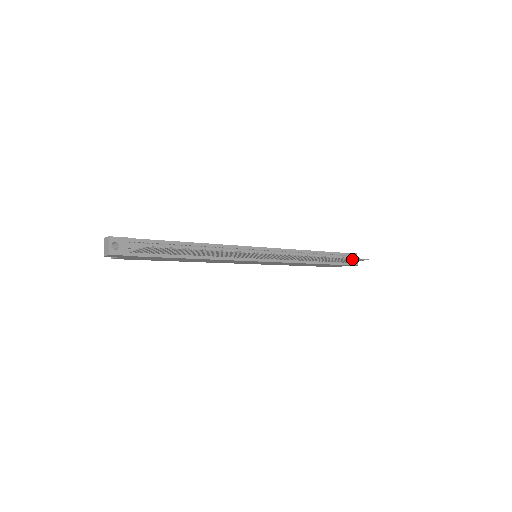
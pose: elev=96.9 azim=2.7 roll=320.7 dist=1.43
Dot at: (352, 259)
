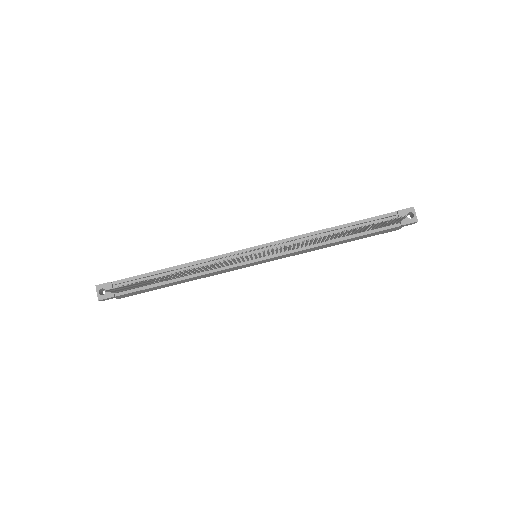
Dot at: (379, 223)
